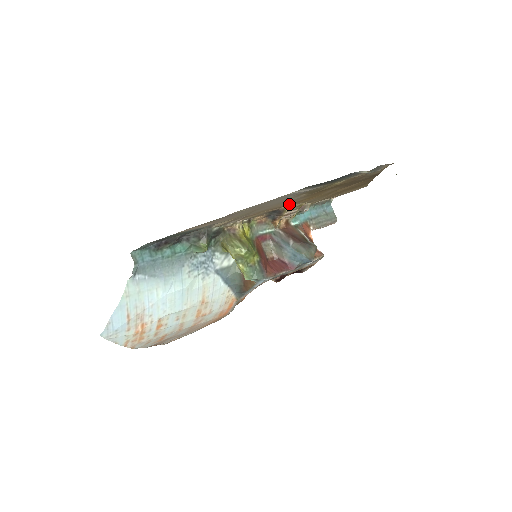
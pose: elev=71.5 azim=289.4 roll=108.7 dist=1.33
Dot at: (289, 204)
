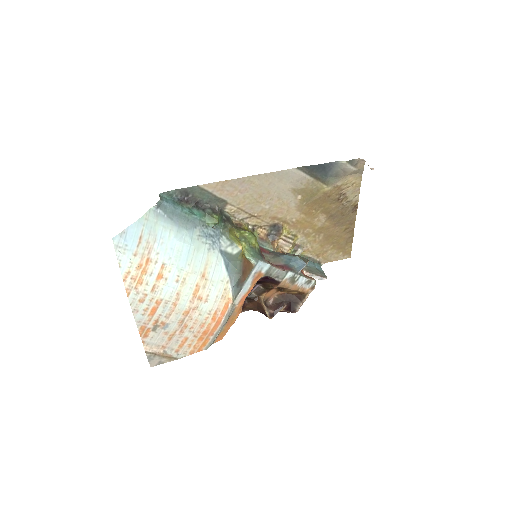
Dot at: (287, 223)
